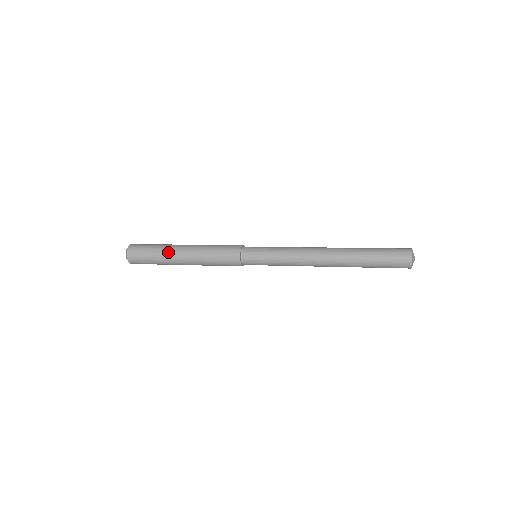
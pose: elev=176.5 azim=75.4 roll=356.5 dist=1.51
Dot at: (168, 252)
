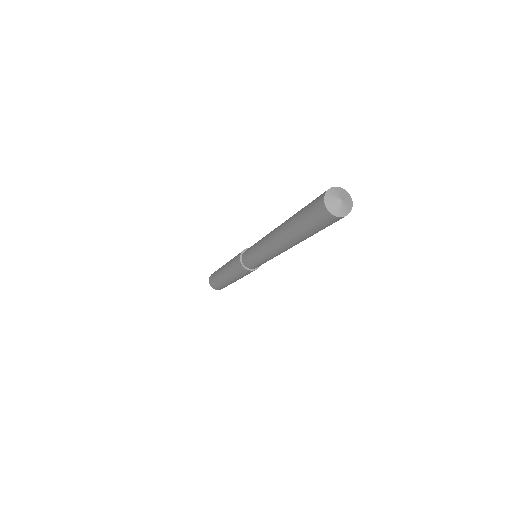
Dot at: (221, 267)
